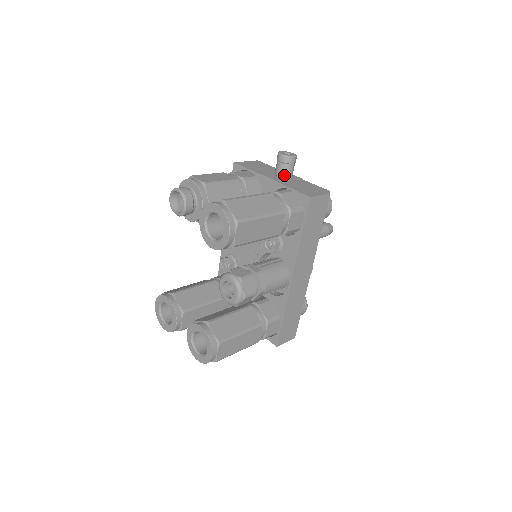
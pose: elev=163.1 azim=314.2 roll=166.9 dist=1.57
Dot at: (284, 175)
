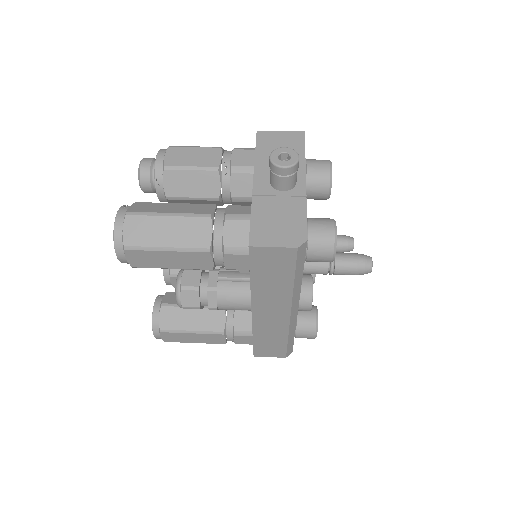
Dot at: (274, 185)
